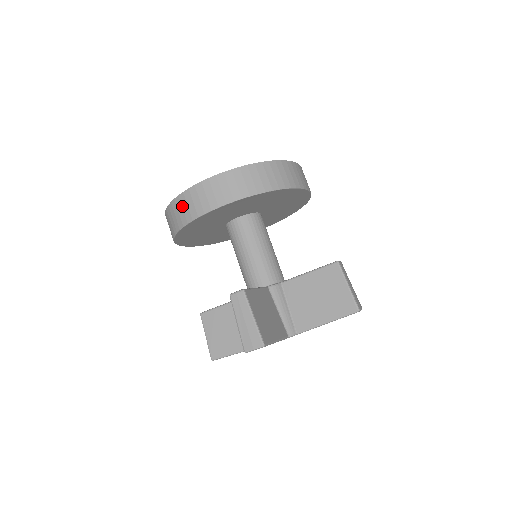
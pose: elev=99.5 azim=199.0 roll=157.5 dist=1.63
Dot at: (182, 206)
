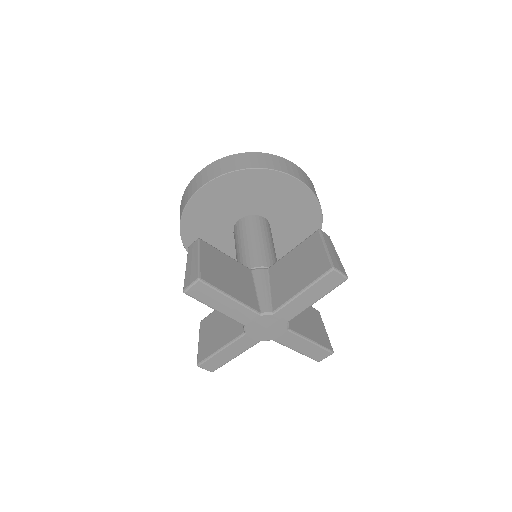
Dot at: (183, 201)
